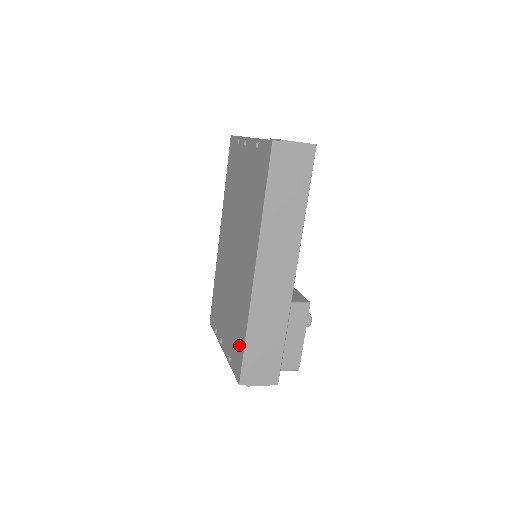
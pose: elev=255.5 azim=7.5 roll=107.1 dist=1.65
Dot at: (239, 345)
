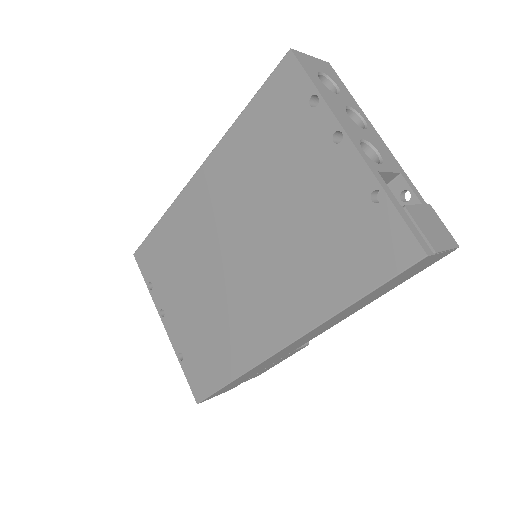
Dot at: (211, 372)
